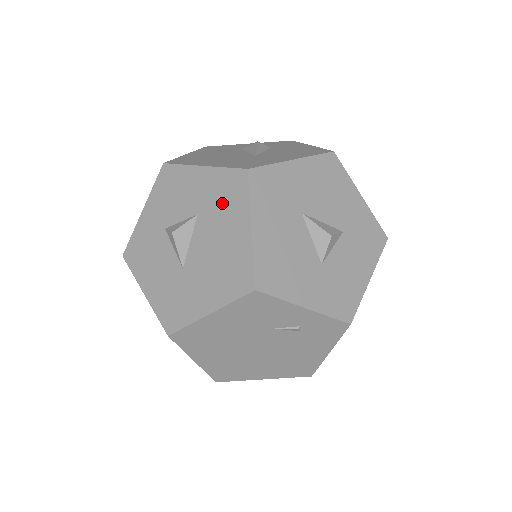
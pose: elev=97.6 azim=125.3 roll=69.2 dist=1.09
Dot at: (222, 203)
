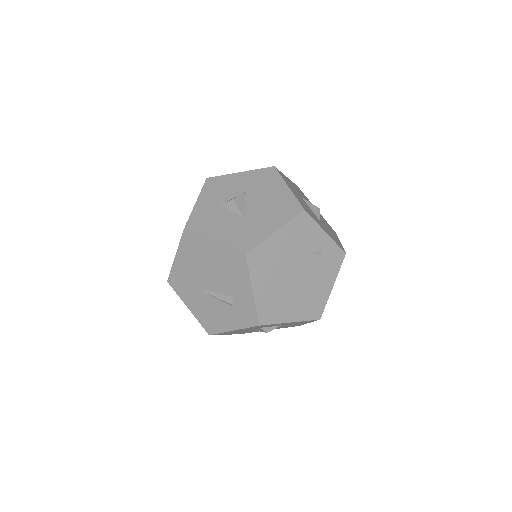
Dot at: (263, 183)
